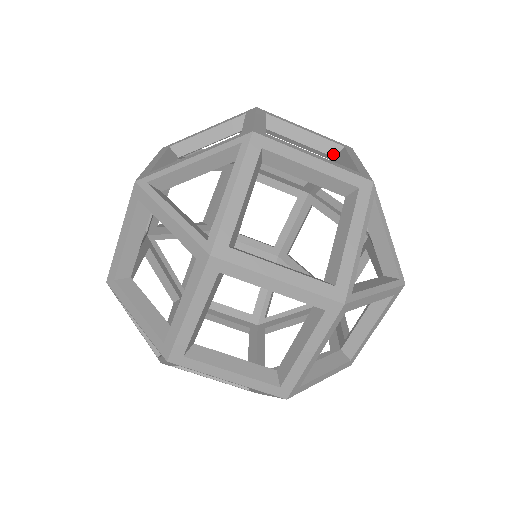
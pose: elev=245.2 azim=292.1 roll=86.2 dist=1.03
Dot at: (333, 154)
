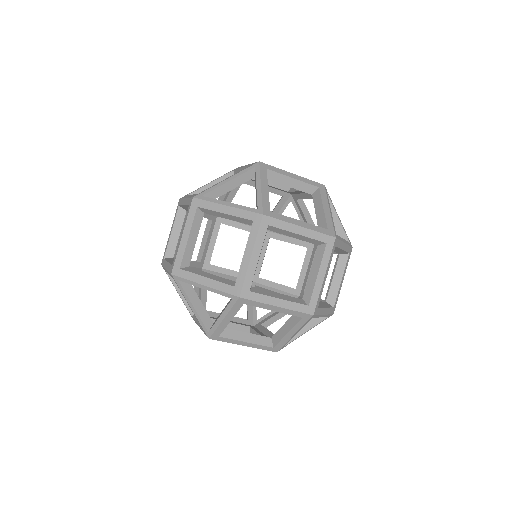
Dot at: (287, 190)
